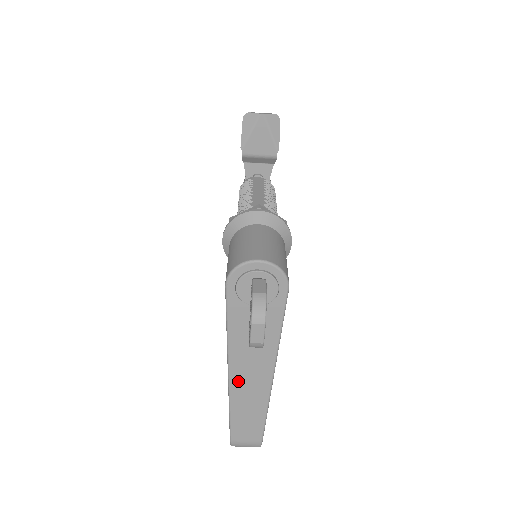
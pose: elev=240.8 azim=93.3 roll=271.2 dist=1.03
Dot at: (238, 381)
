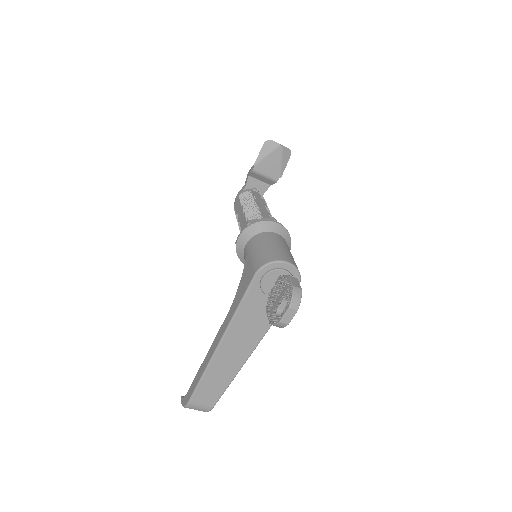
Dot at: (223, 352)
